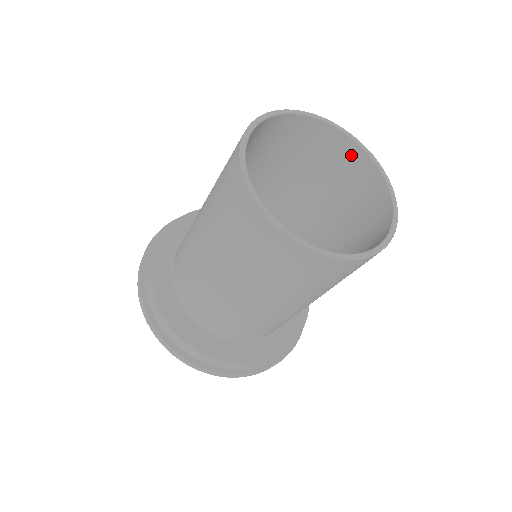
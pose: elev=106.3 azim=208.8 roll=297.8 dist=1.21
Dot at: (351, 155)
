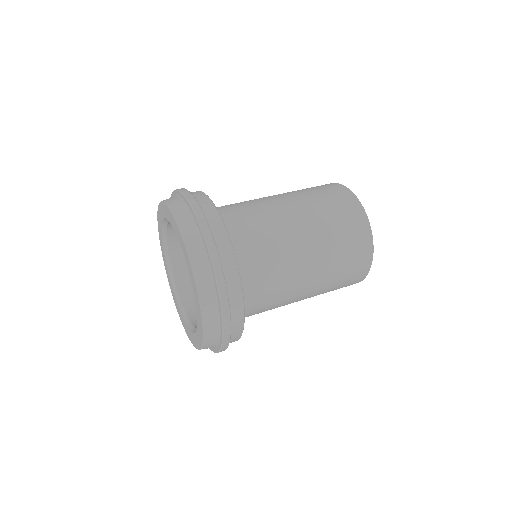
Dot at: occluded
